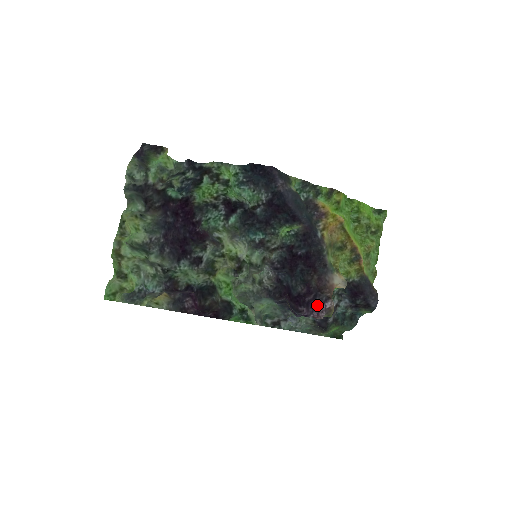
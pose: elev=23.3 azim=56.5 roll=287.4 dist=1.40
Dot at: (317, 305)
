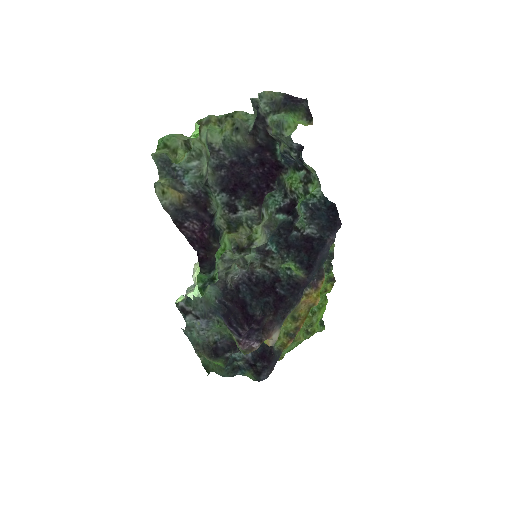
Dot at: (252, 337)
